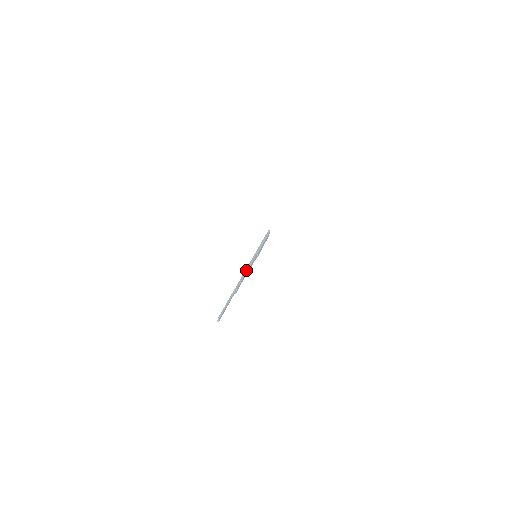
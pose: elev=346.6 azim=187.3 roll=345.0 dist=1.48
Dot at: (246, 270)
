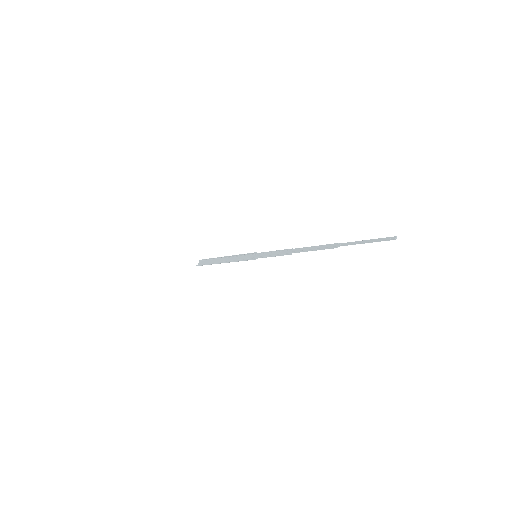
Dot at: (296, 248)
